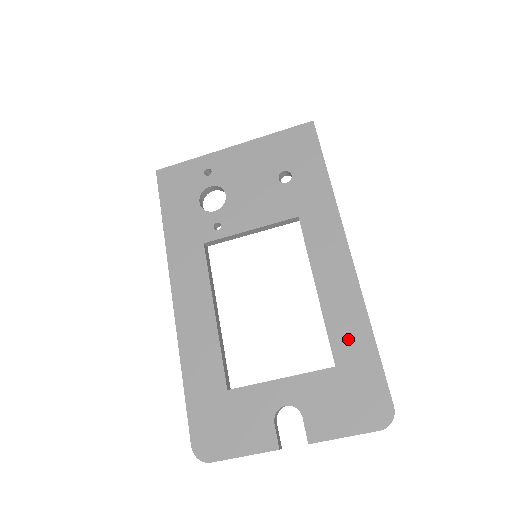
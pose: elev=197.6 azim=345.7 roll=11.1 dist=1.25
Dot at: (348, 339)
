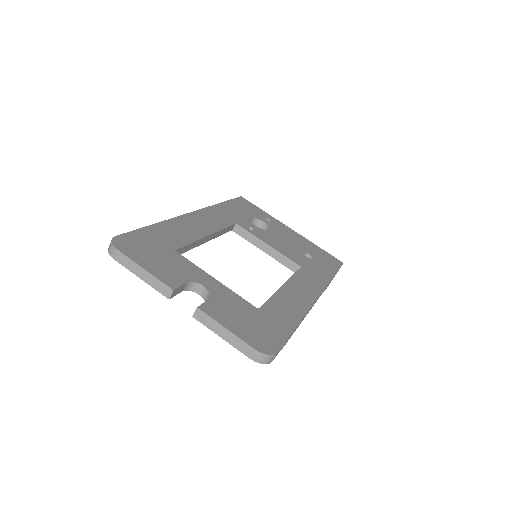
Dot at: (280, 311)
